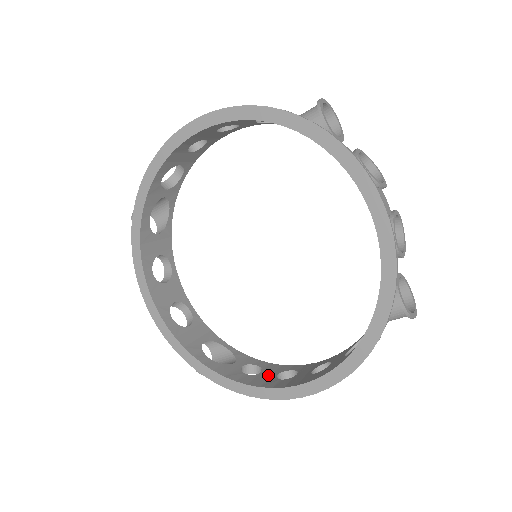
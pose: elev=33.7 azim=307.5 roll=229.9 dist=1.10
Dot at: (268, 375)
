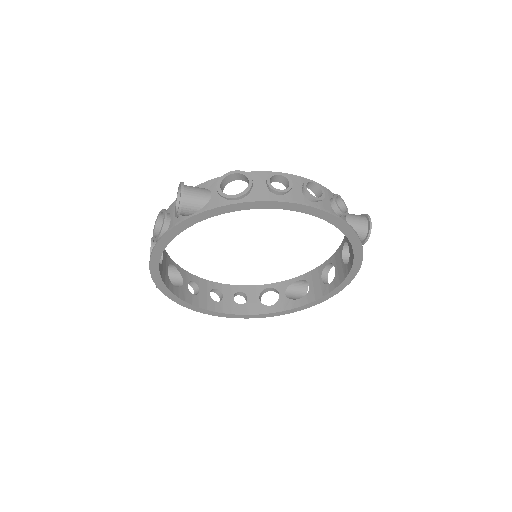
Dot at: (205, 294)
